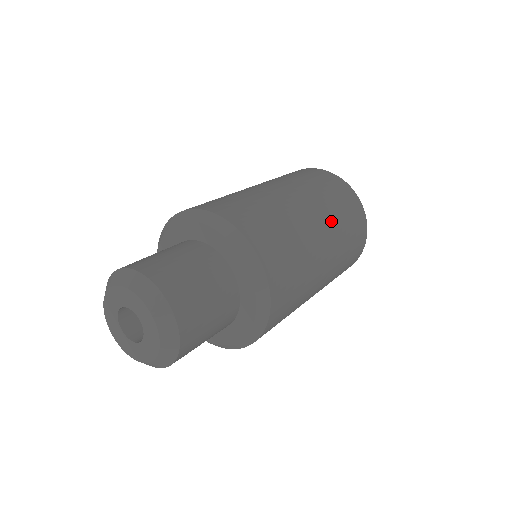
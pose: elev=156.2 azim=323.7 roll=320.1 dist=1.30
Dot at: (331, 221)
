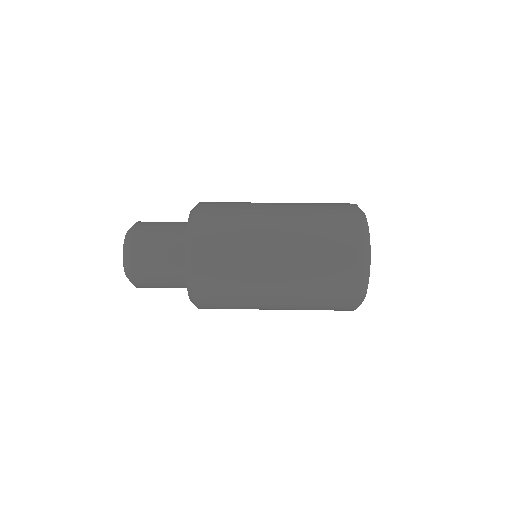
Dot at: (298, 217)
